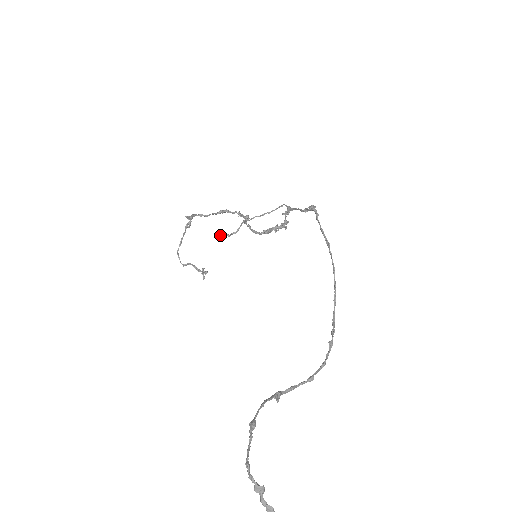
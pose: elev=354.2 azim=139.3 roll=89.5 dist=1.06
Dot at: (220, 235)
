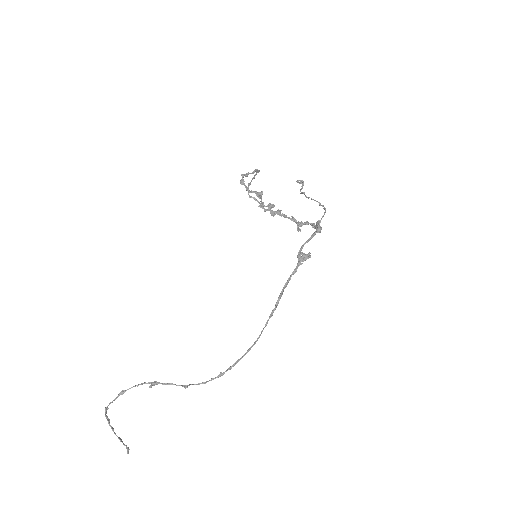
Dot at: (297, 181)
